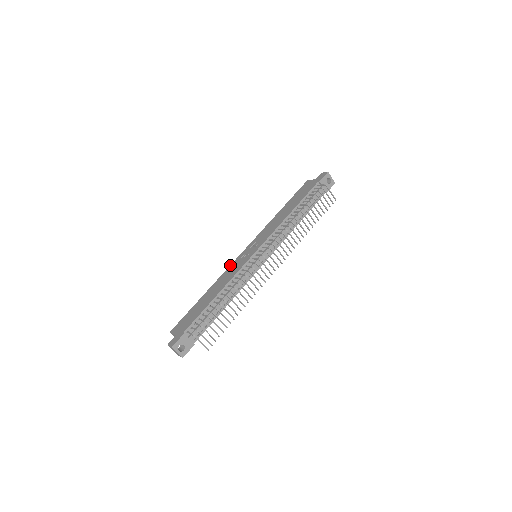
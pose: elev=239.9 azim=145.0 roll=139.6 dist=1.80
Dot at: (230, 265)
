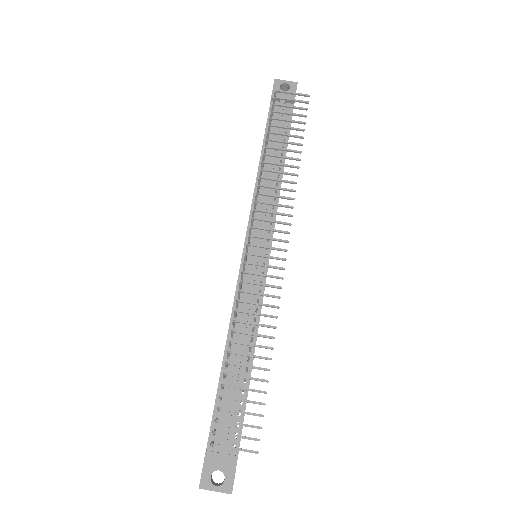
Dot at: occluded
